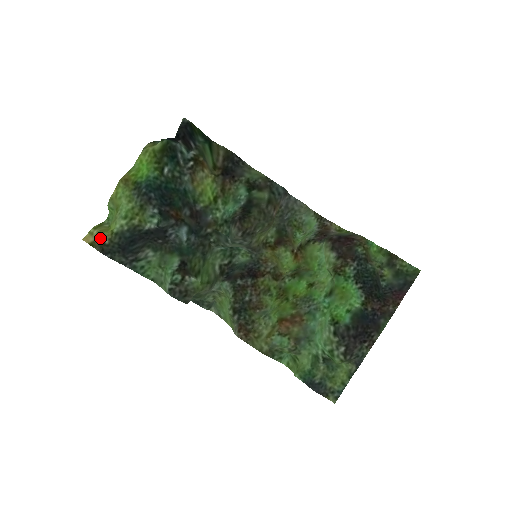
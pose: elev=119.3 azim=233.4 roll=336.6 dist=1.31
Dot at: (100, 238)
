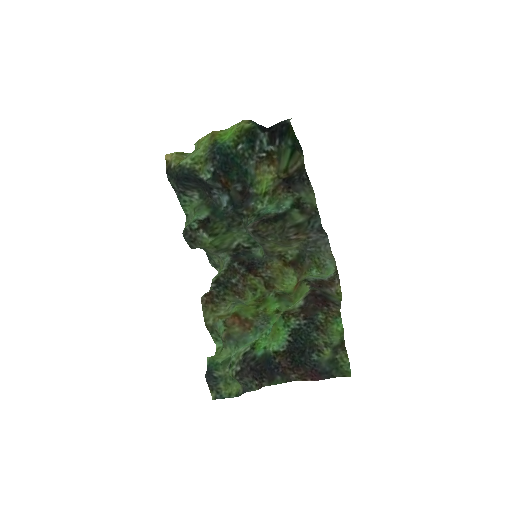
Dot at: (172, 161)
